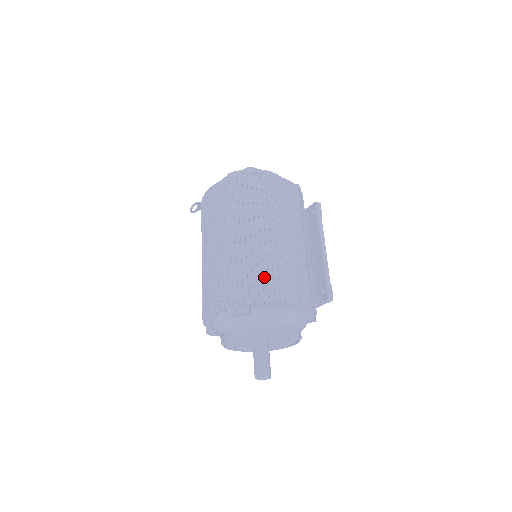
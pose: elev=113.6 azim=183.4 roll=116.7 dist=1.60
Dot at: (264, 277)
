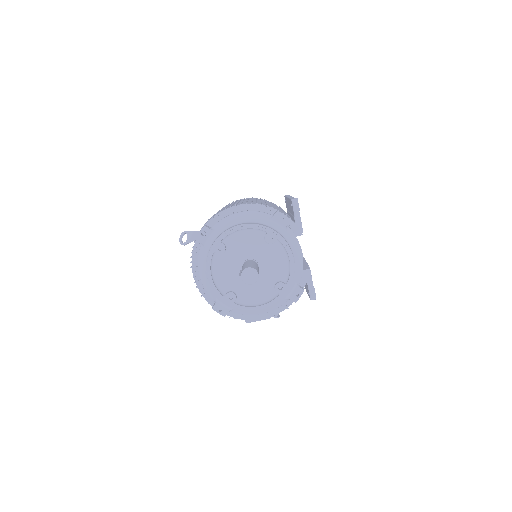
Dot at: occluded
